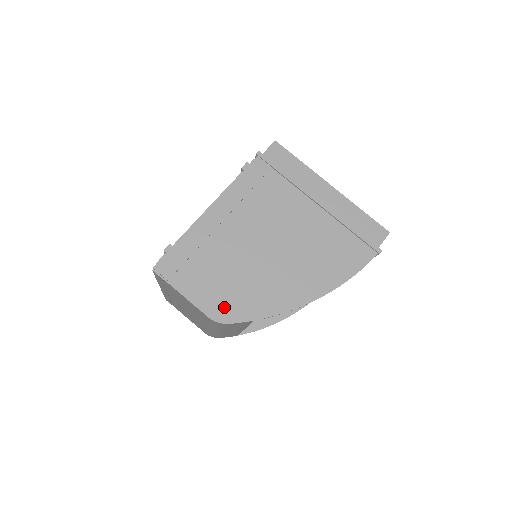
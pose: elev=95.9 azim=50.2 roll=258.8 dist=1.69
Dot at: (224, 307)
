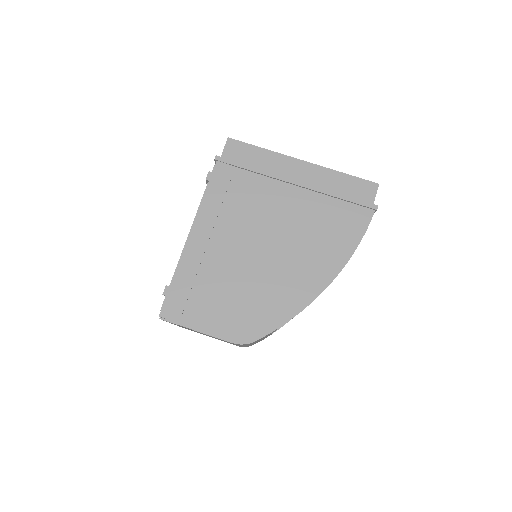
Dot at: (244, 327)
